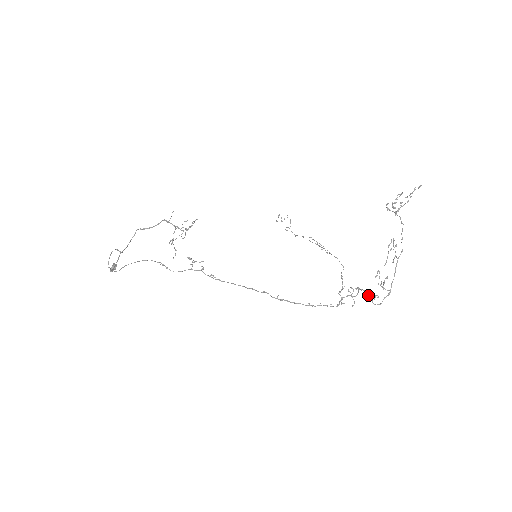
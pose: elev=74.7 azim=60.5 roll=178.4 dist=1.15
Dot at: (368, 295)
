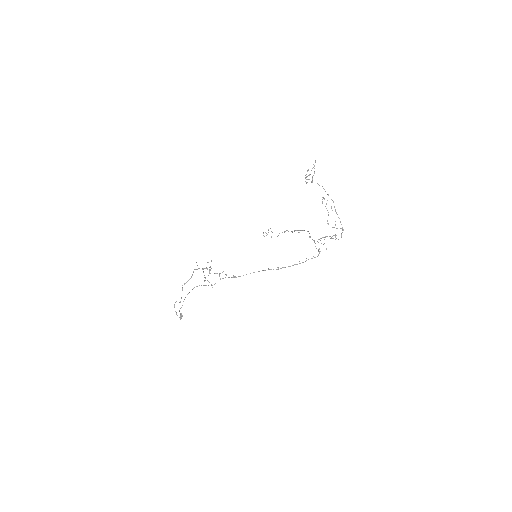
Dot at: occluded
